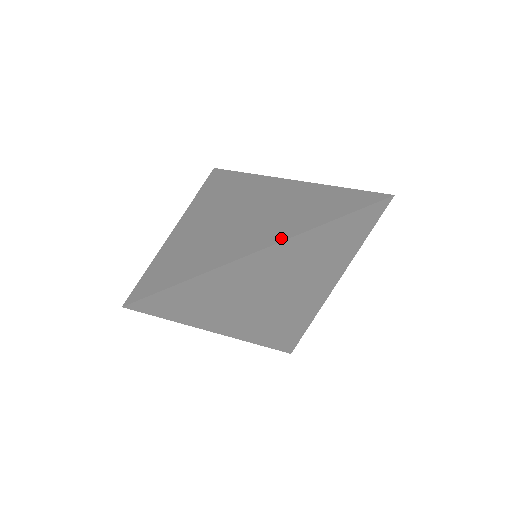
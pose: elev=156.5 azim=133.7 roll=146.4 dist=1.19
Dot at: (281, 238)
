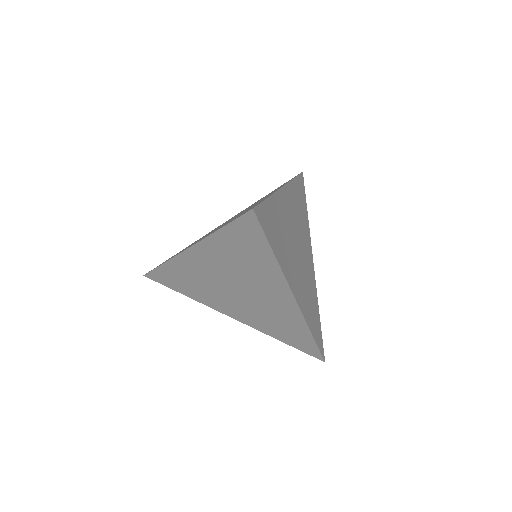
Dot at: occluded
